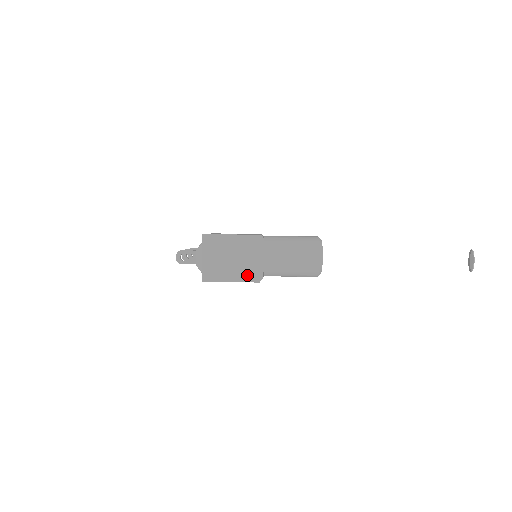
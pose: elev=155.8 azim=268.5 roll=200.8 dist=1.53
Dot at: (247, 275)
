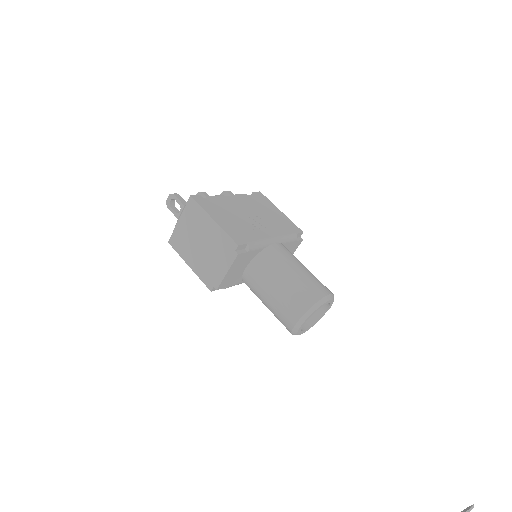
Dot at: (205, 273)
